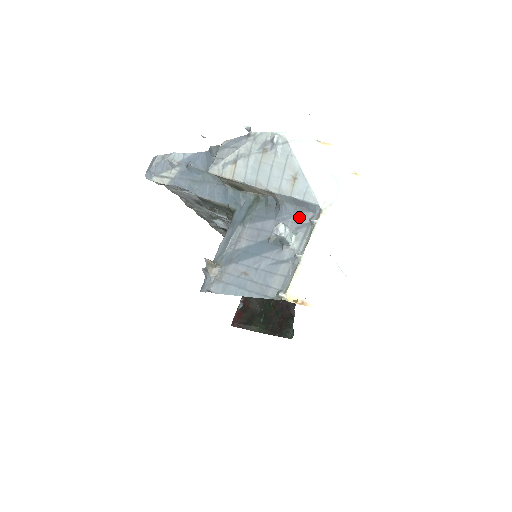
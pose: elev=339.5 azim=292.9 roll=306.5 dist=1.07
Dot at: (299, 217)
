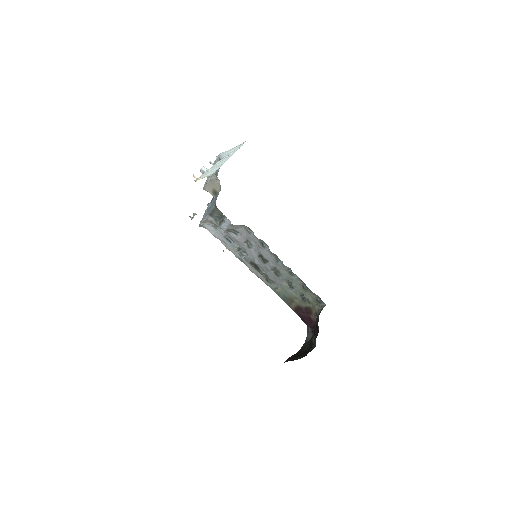
Dot at: occluded
